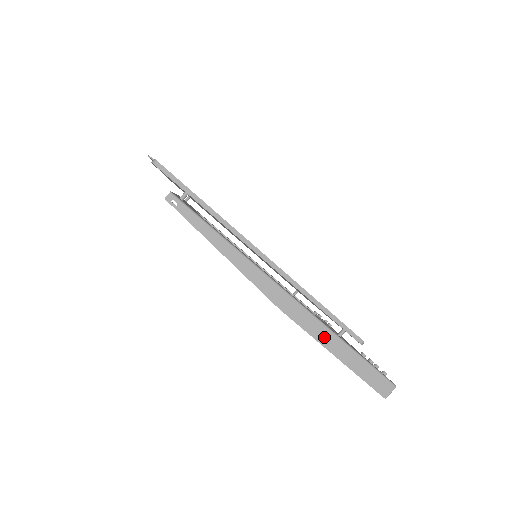
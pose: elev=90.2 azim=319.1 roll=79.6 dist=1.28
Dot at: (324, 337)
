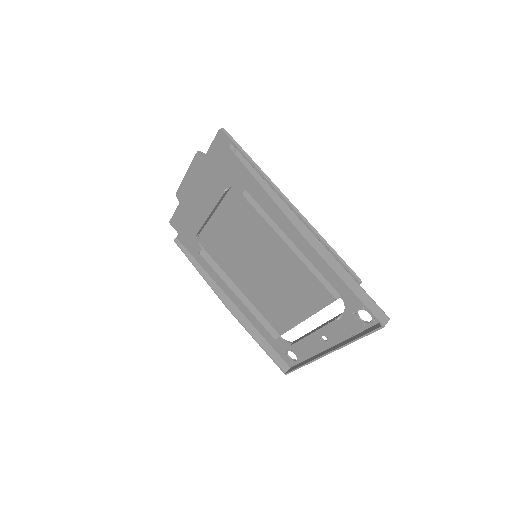
Dot at: (335, 265)
